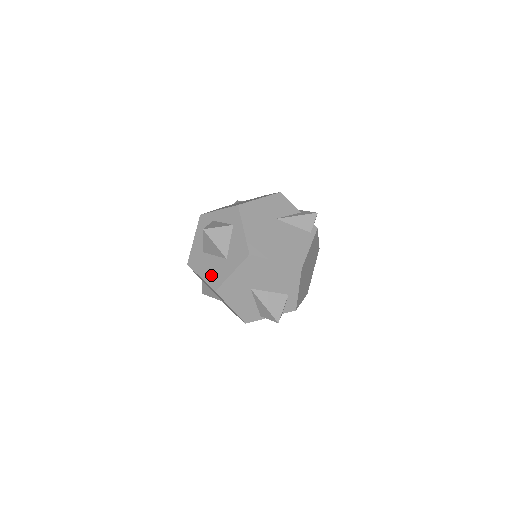
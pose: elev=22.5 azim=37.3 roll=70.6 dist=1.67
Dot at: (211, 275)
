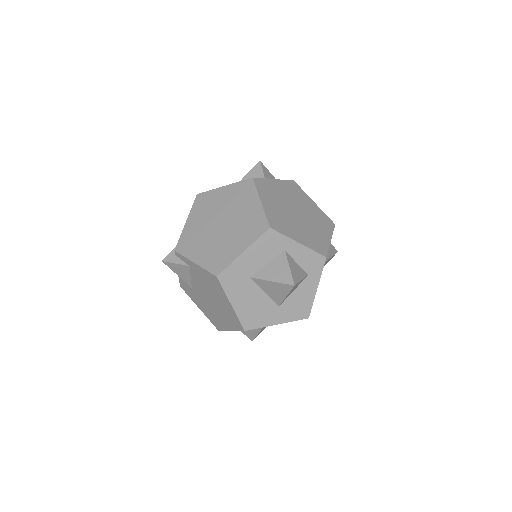
Dot at: (249, 311)
